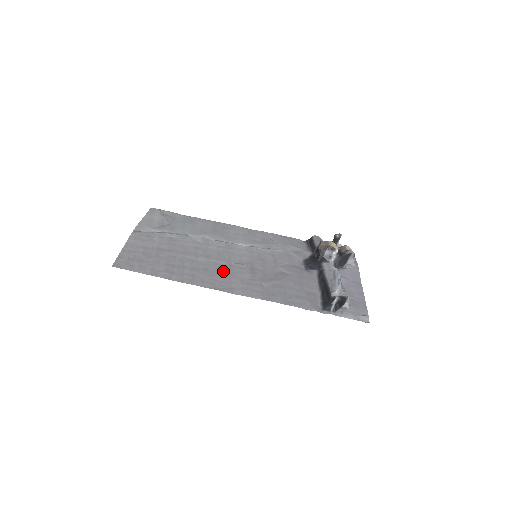
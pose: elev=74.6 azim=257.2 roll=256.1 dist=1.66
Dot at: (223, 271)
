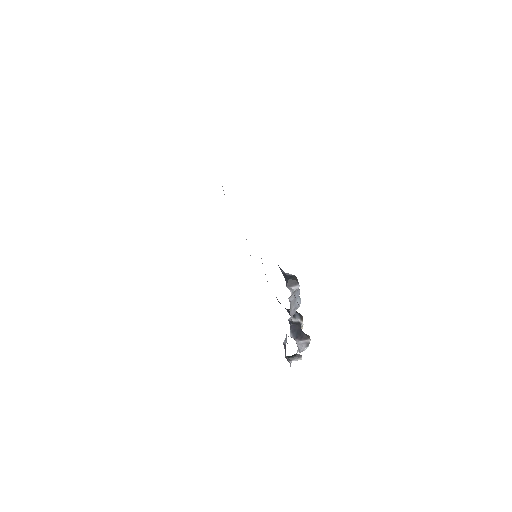
Dot at: occluded
